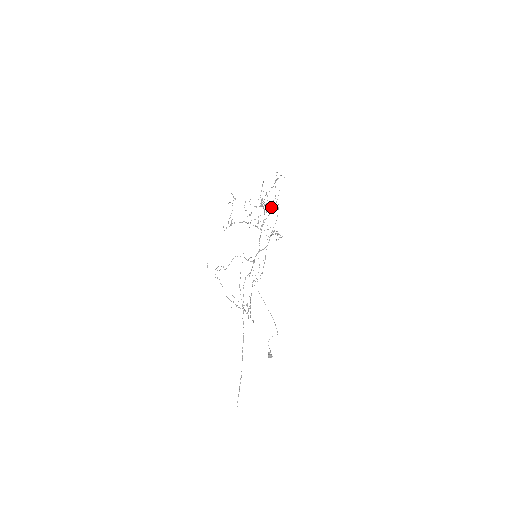
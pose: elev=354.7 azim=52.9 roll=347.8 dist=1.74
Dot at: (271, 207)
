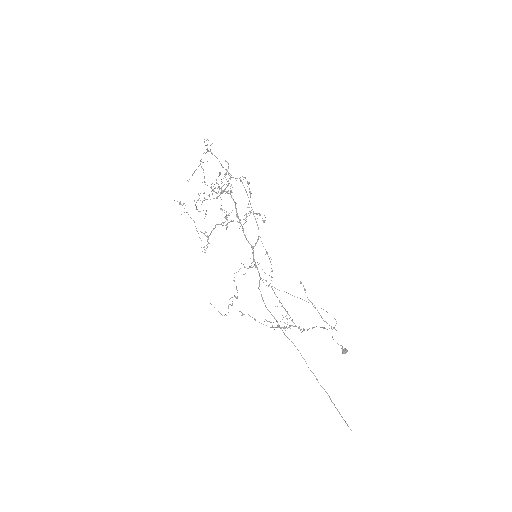
Dot at: (248, 183)
